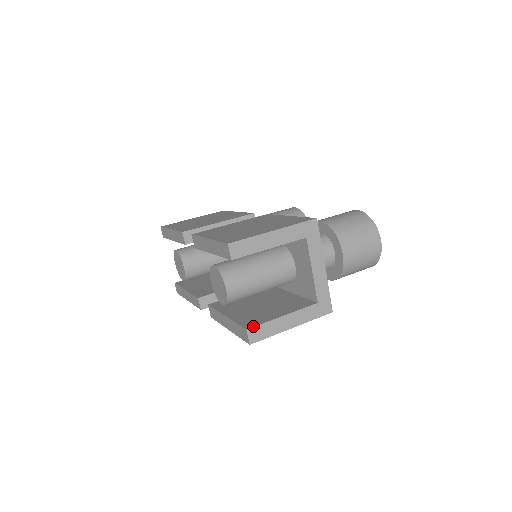
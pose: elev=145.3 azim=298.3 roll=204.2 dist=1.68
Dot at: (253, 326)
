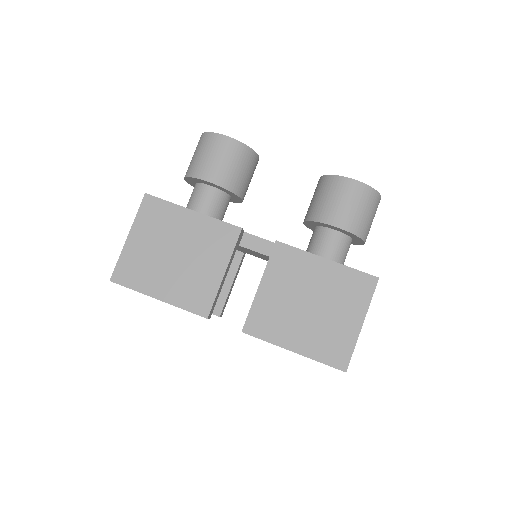
Dot at: occluded
